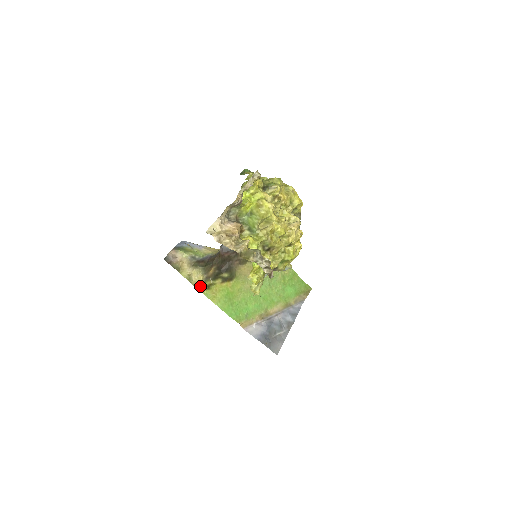
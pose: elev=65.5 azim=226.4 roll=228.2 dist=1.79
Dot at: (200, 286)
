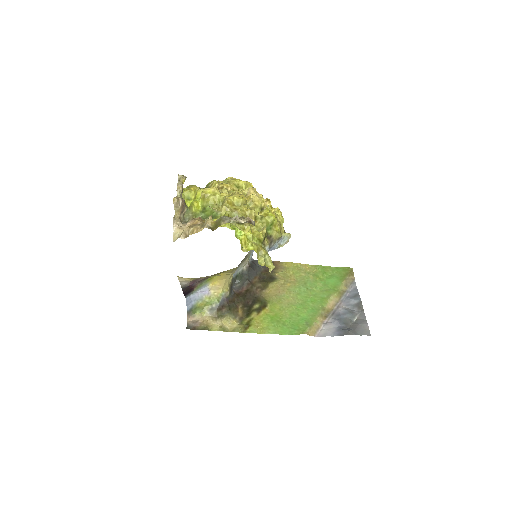
Dot at: (239, 329)
